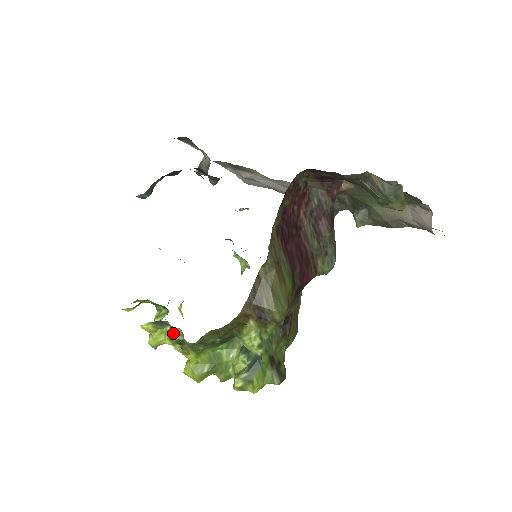
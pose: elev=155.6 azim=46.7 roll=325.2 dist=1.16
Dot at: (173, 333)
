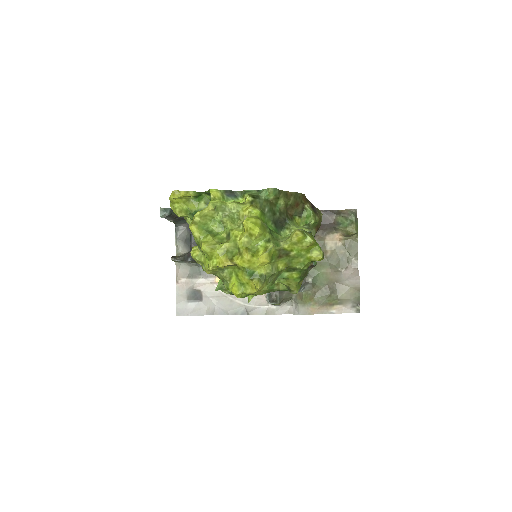
Dot at: (248, 193)
